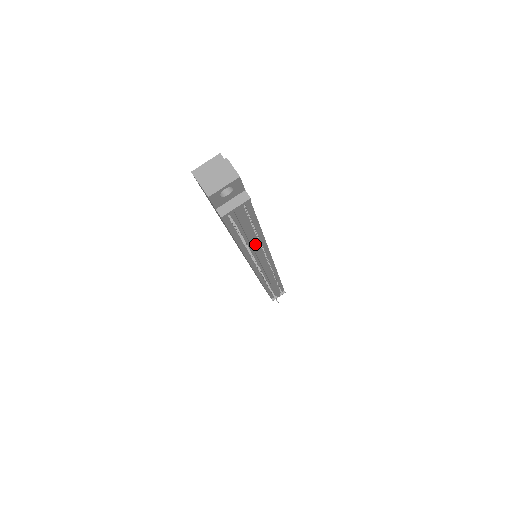
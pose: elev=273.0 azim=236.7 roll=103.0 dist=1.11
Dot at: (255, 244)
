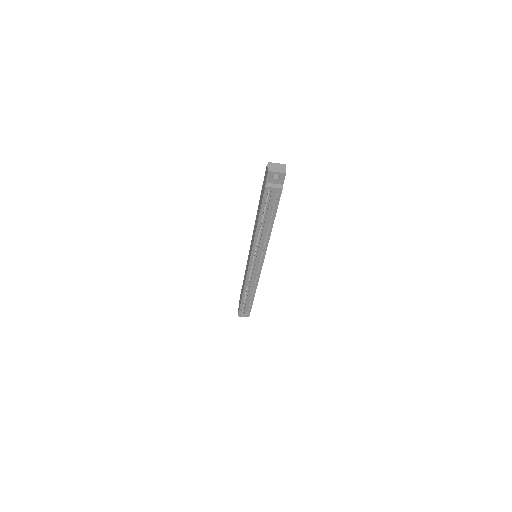
Dot at: (265, 230)
